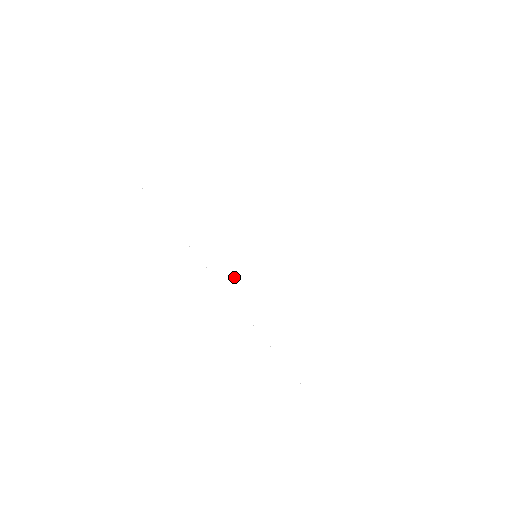
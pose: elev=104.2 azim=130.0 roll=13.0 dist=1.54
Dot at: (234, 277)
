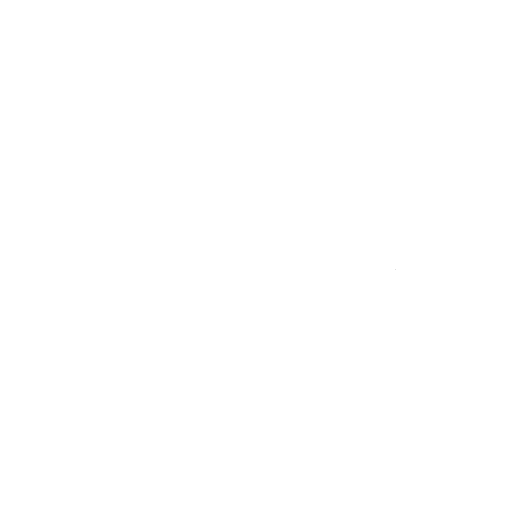
Dot at: (260, 277)
